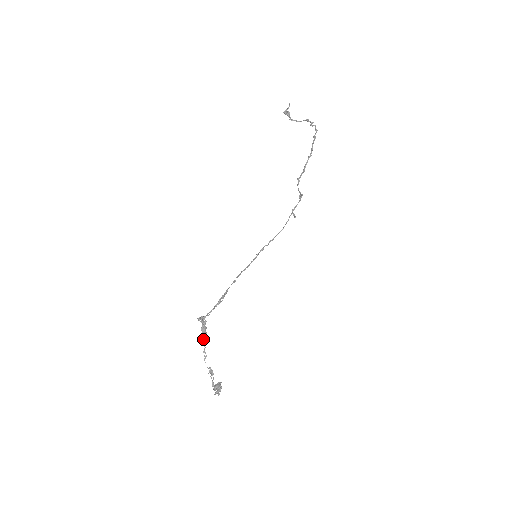
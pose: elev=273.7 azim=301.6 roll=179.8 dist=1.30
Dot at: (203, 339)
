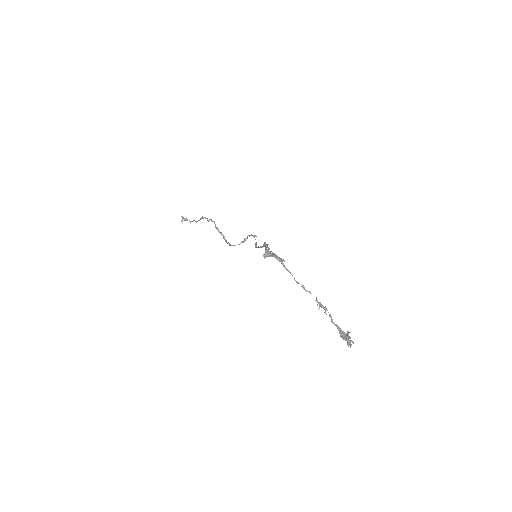
Dot at: (285, 268)
